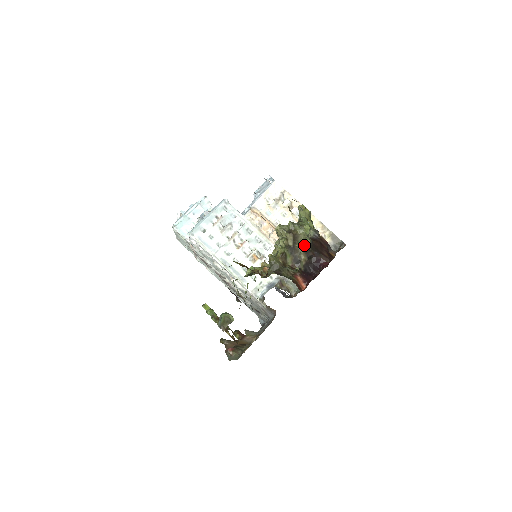
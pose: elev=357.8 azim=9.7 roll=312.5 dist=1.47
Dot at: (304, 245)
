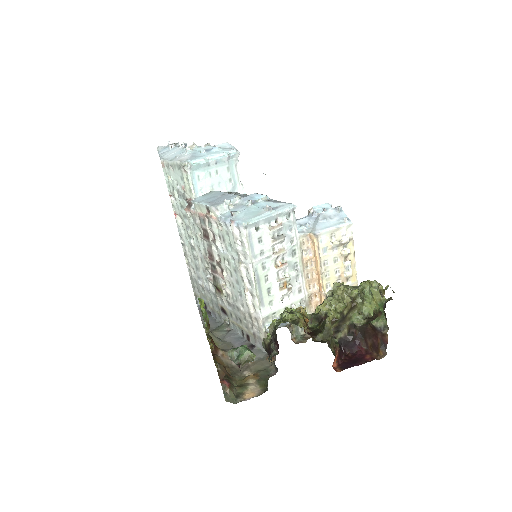
Dot at: (354, 319)
